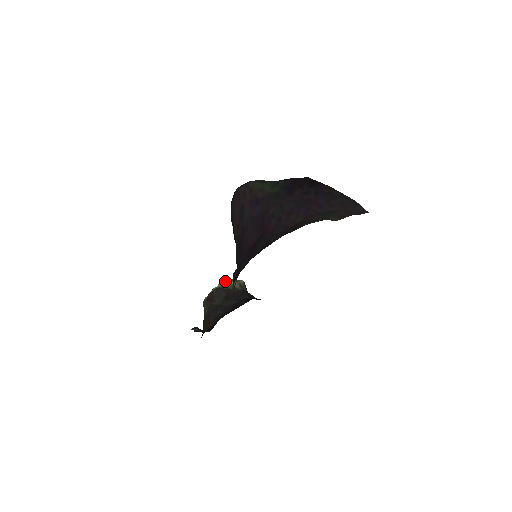
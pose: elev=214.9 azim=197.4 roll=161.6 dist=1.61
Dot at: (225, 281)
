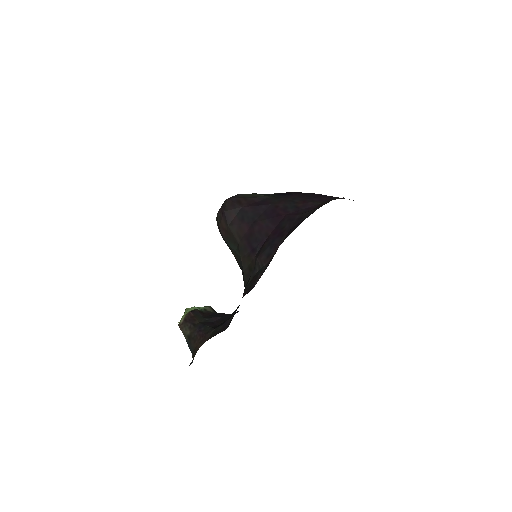
Dot at: (193, 307)
